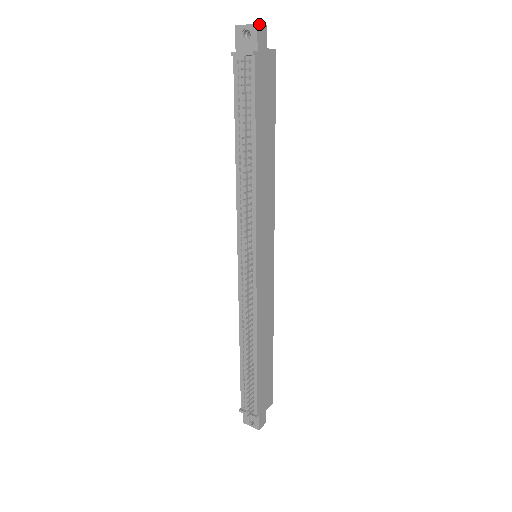
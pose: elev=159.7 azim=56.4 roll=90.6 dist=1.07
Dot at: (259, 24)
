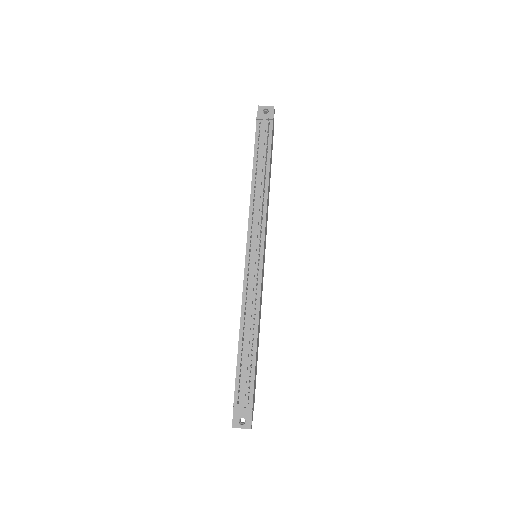
Dot at: occluded
